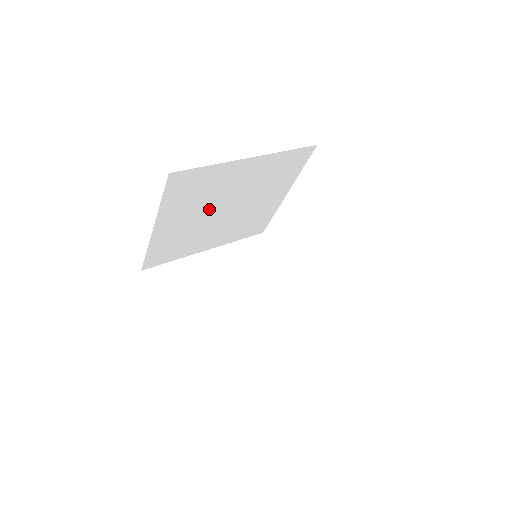
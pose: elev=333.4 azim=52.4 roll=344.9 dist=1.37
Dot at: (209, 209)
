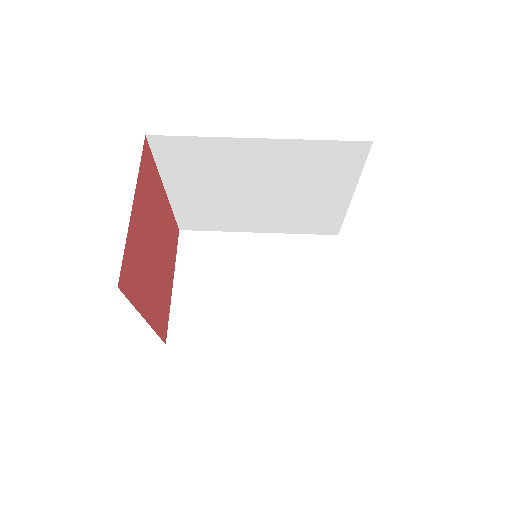
Dot at: (231, 187)
